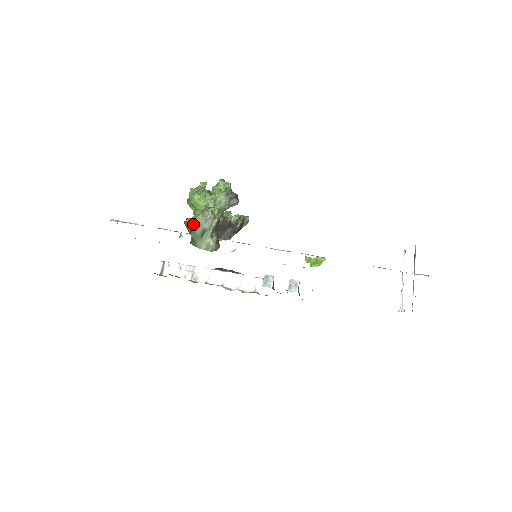
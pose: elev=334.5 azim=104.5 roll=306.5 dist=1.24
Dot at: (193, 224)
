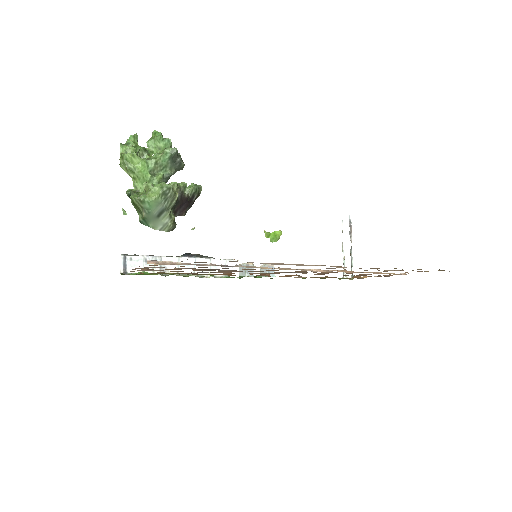
Dot at: (149, 203)
